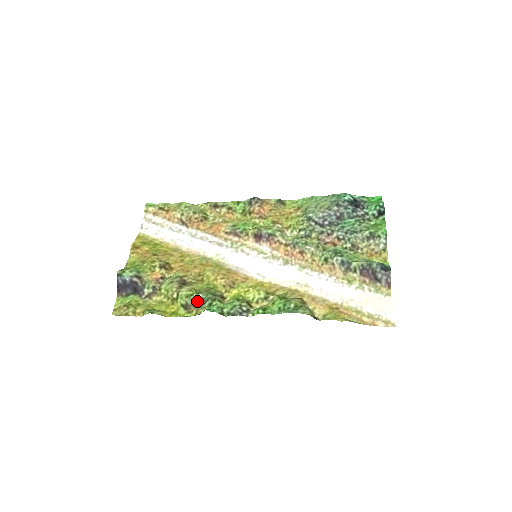
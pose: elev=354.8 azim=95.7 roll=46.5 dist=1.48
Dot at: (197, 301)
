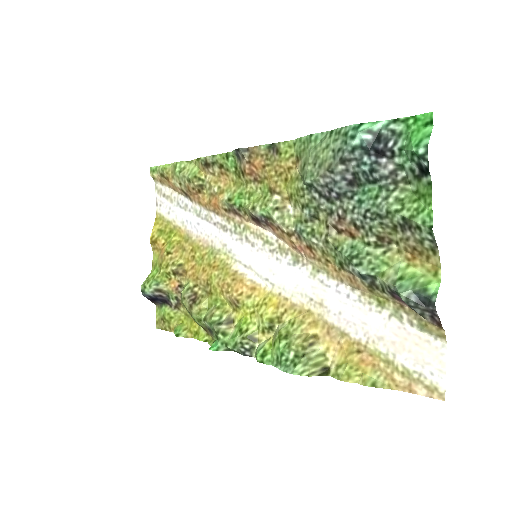
Dot at: (207, 327)
